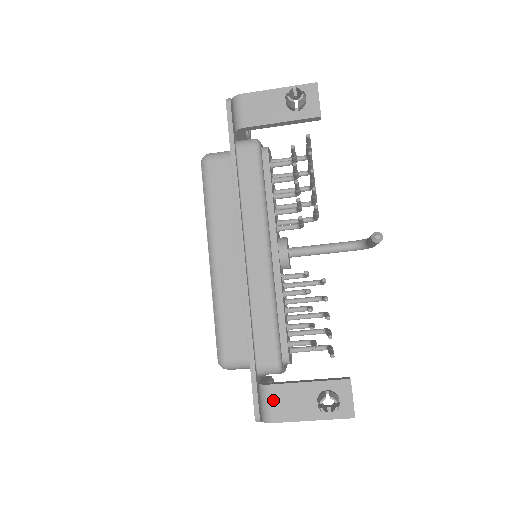
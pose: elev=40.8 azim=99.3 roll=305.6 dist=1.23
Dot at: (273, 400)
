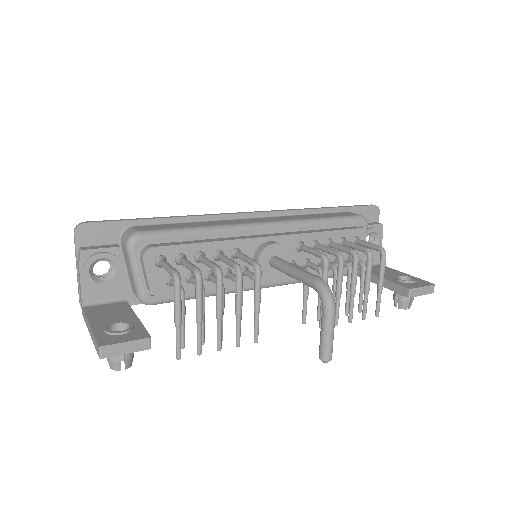
Dot at: occluded
